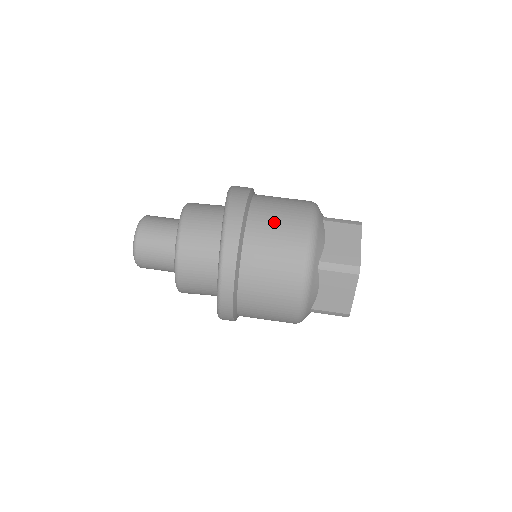
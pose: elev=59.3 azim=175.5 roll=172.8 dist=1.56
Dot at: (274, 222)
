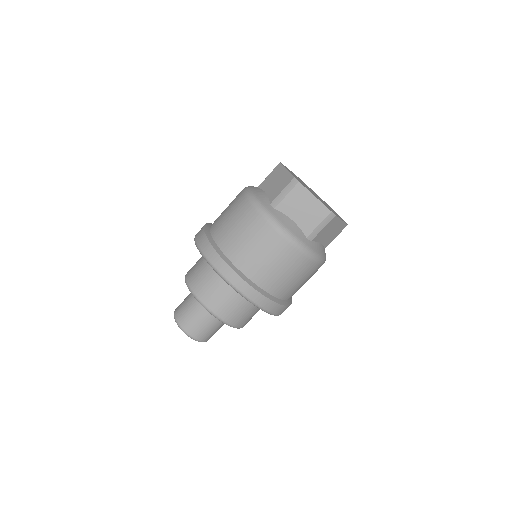
Dot at: (225, 217)
